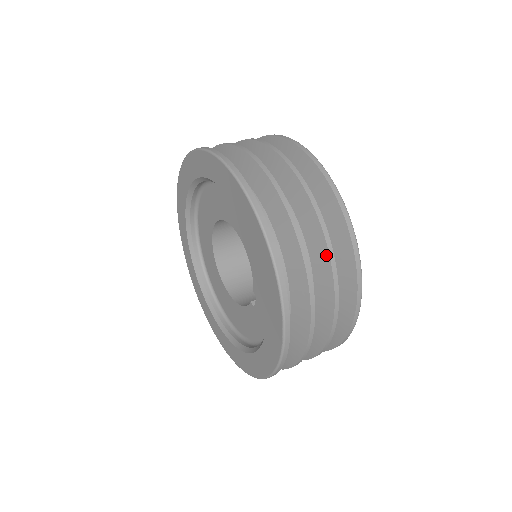
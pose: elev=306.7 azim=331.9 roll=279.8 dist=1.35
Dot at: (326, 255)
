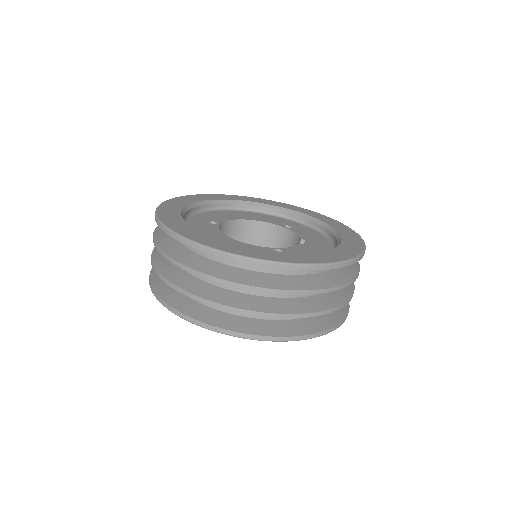
Dot at: occluded
